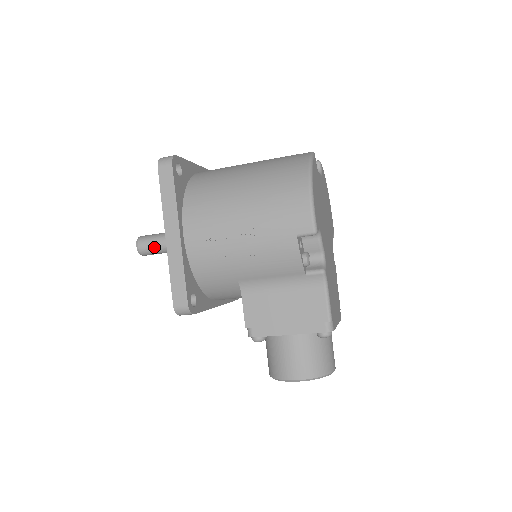
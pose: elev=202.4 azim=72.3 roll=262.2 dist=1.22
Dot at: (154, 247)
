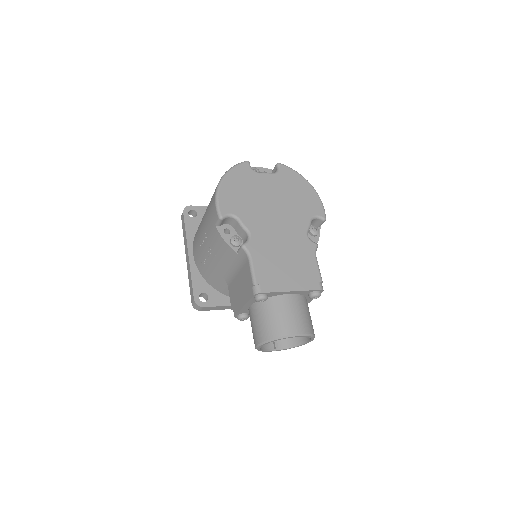
Dot at: occluded
